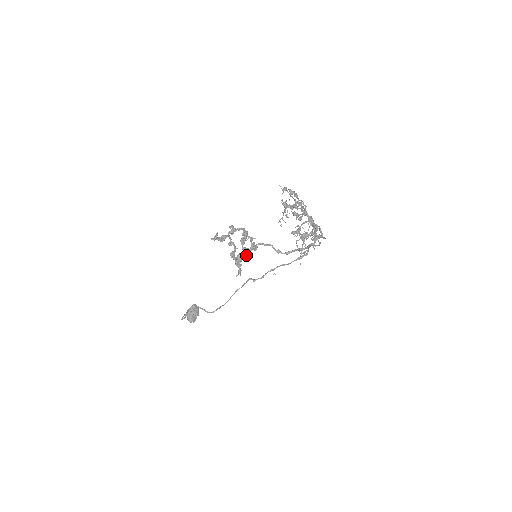
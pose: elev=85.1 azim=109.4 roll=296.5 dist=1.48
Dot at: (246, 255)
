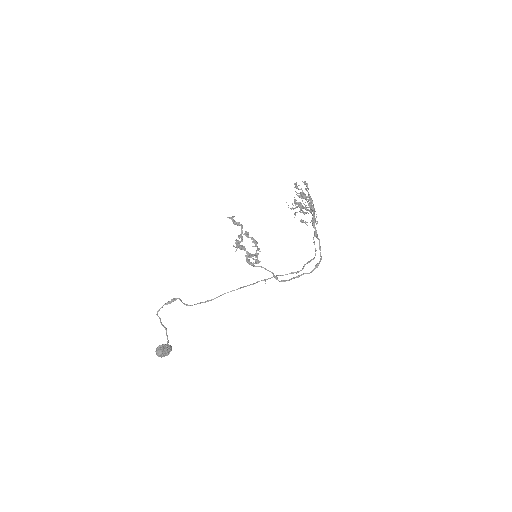
Dot at: (248, 254)
